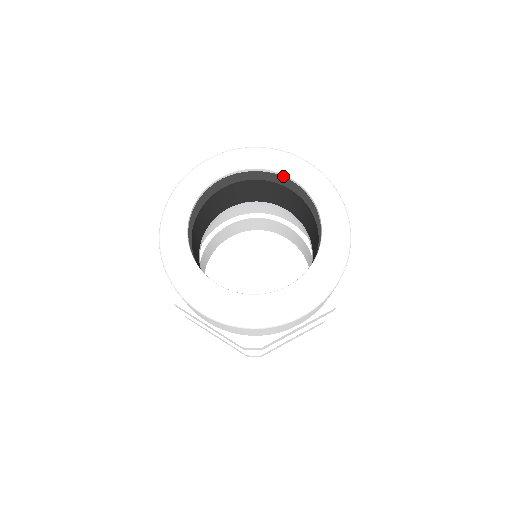
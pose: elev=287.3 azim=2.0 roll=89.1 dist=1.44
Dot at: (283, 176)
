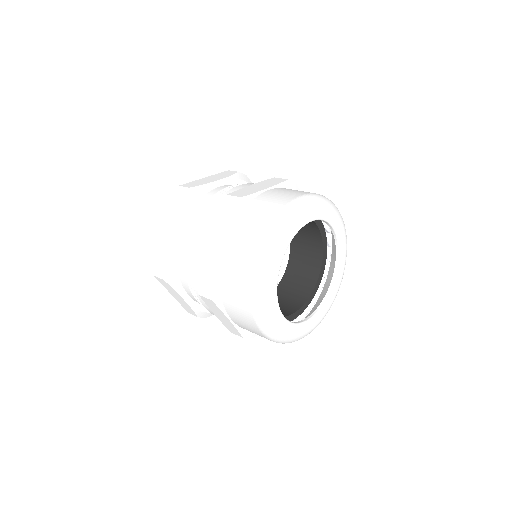
Dot at: occluded
